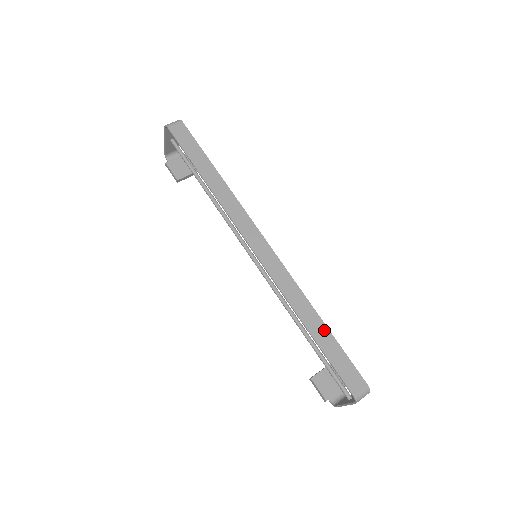
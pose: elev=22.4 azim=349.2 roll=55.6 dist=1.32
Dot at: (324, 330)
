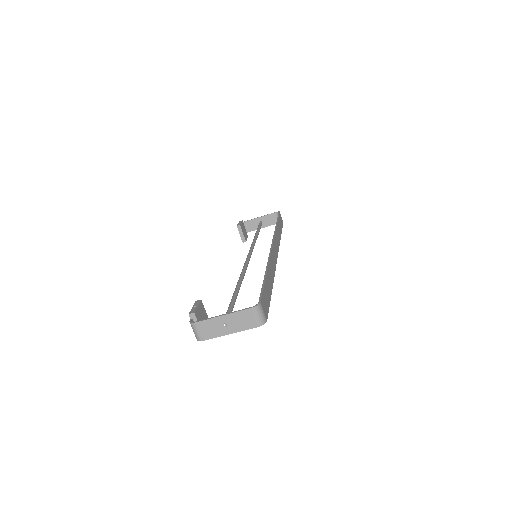
Dot at: (271, 287)
